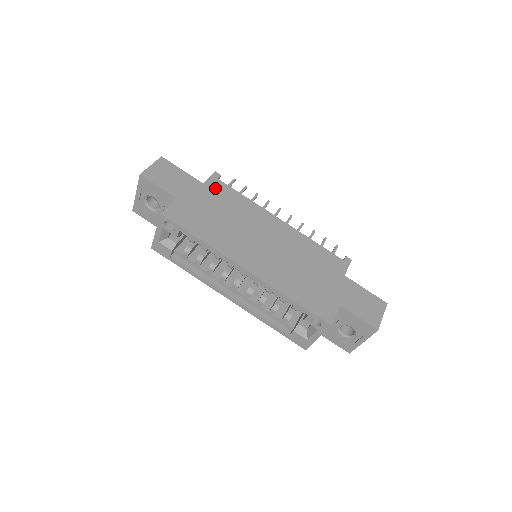
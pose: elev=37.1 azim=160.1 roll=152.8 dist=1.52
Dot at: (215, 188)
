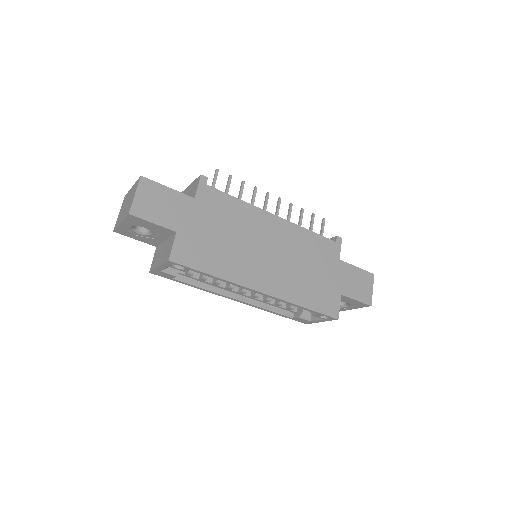
Dot at: (208, 200)
